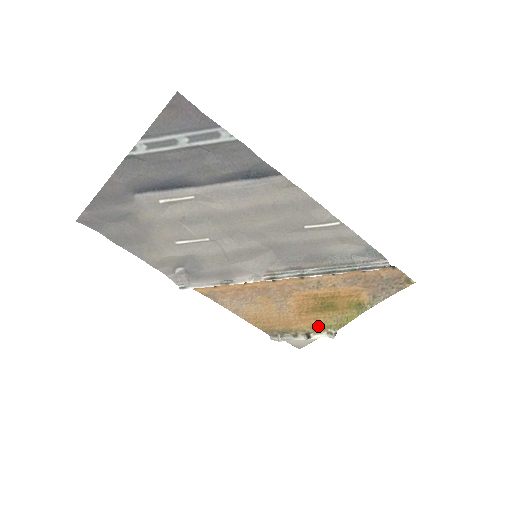
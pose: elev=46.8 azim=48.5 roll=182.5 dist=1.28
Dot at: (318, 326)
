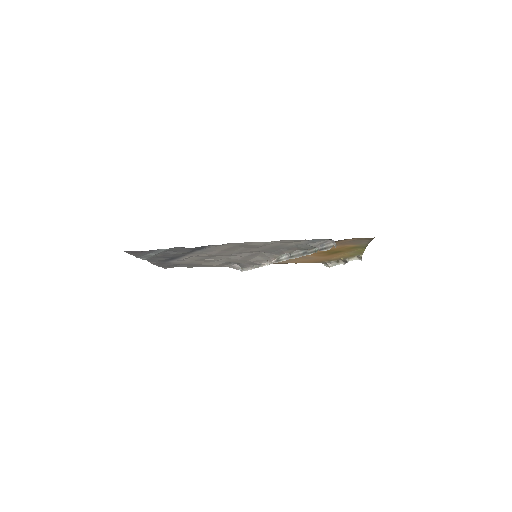
Dot at: (346, 256)
